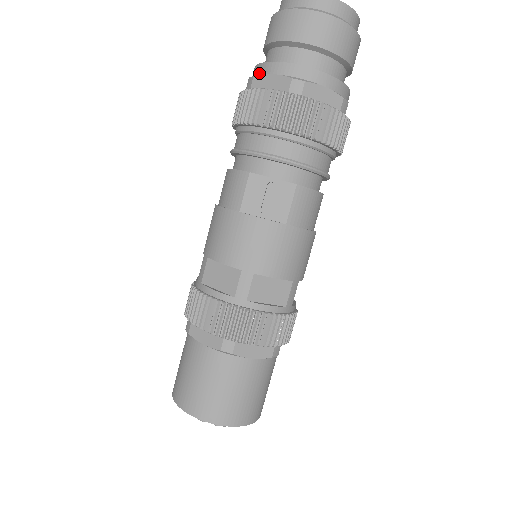
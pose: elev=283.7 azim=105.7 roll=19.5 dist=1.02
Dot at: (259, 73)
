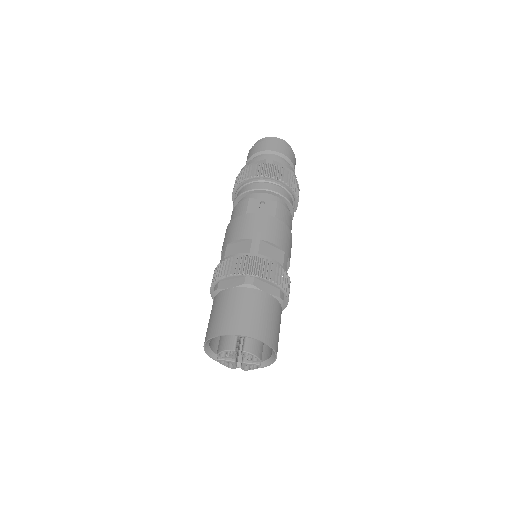
Dot at: occluded
